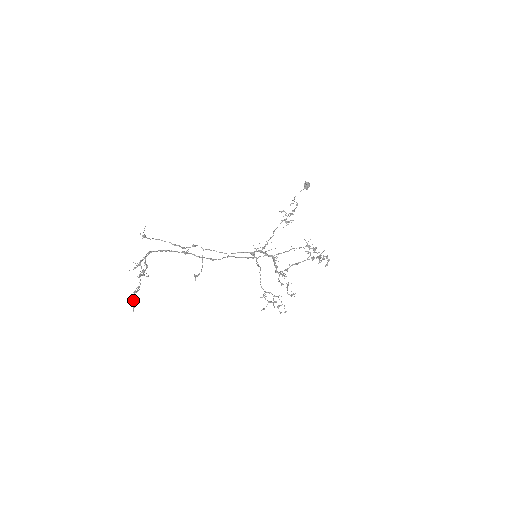
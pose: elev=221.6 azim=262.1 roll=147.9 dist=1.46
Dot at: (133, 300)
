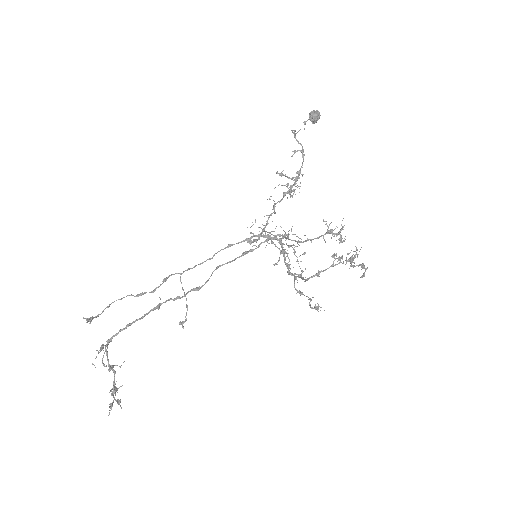
Dot at: (115, 399)
